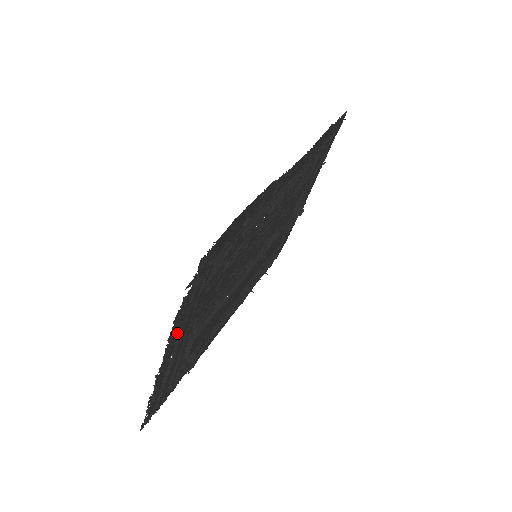
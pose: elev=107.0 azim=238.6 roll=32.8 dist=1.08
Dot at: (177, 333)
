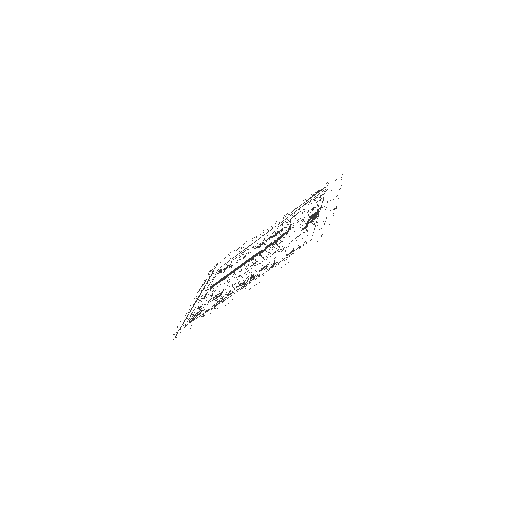
Dot at: occluded
